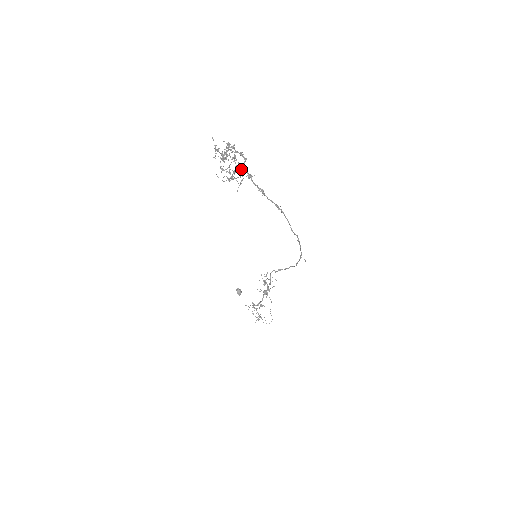
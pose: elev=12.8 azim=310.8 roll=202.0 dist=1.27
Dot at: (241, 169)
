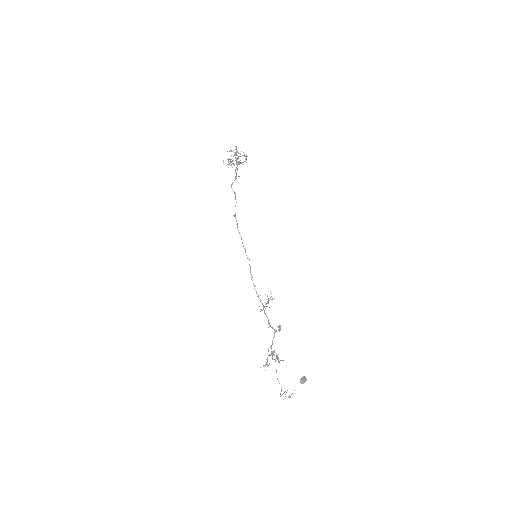
Dot at: (239, 162)
